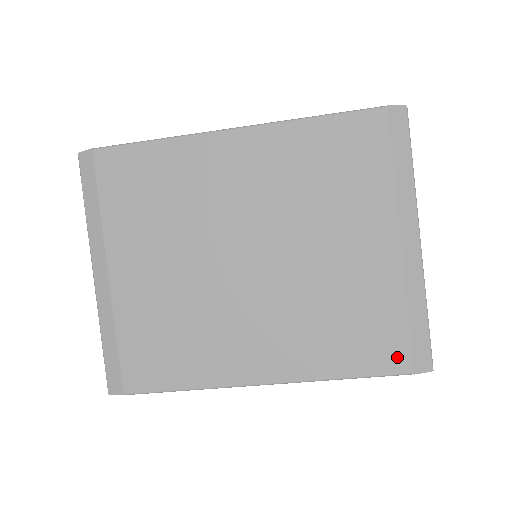
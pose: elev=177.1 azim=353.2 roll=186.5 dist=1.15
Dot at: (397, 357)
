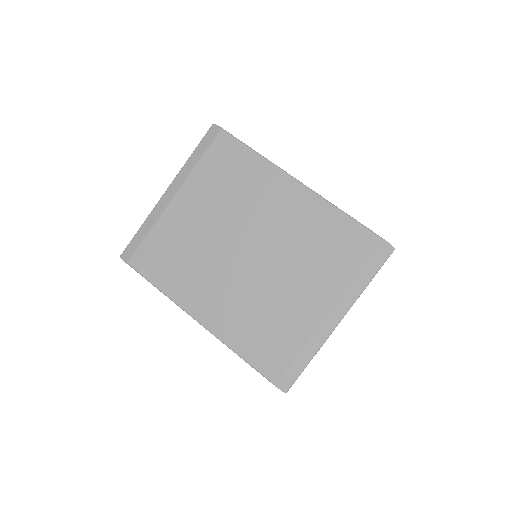
Dot at: (274, 369)
